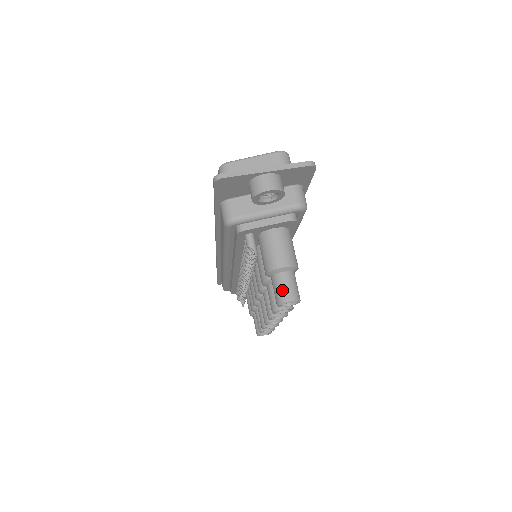
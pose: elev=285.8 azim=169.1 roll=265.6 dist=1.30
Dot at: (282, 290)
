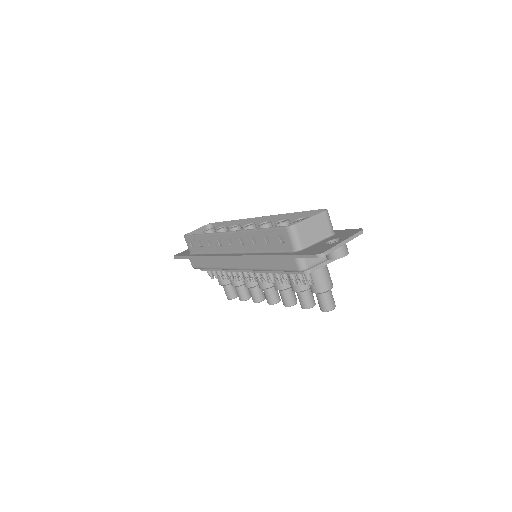
Dot at: (329, 303)
